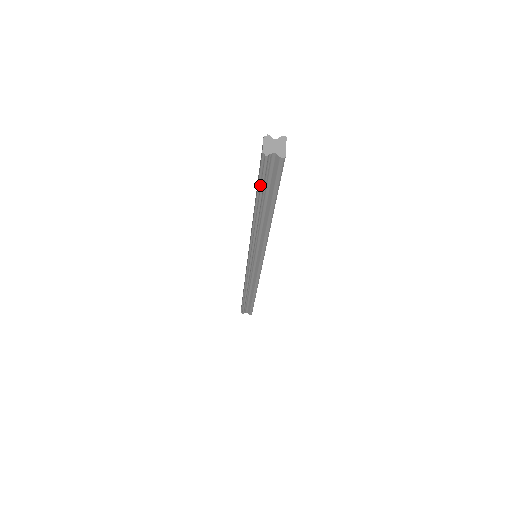
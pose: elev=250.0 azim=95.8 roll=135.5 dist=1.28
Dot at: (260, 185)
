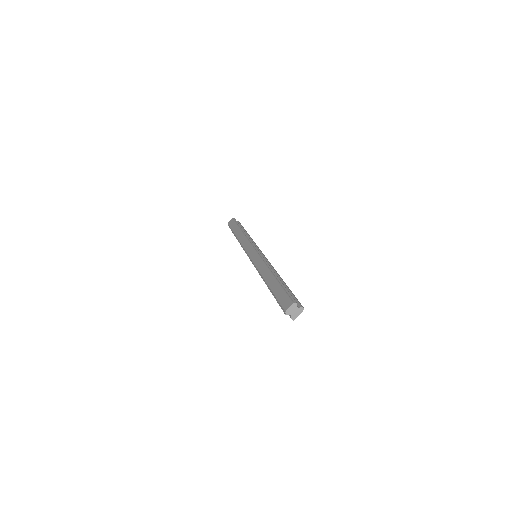
Dot at: (276, 299)
